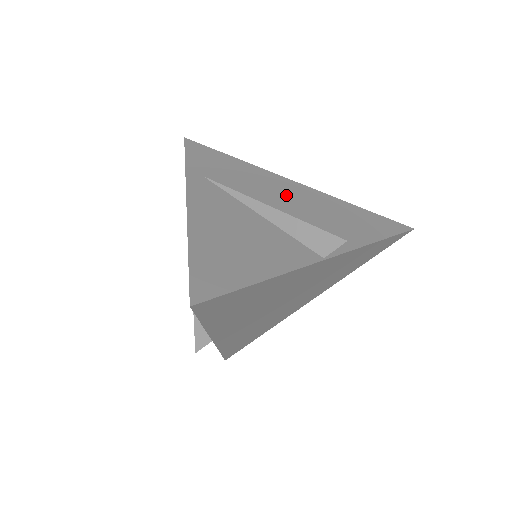
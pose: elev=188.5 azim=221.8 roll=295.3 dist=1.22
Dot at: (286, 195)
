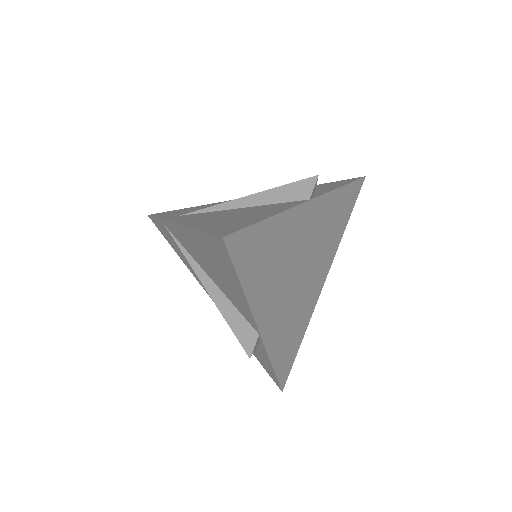
Dot at: occluded
